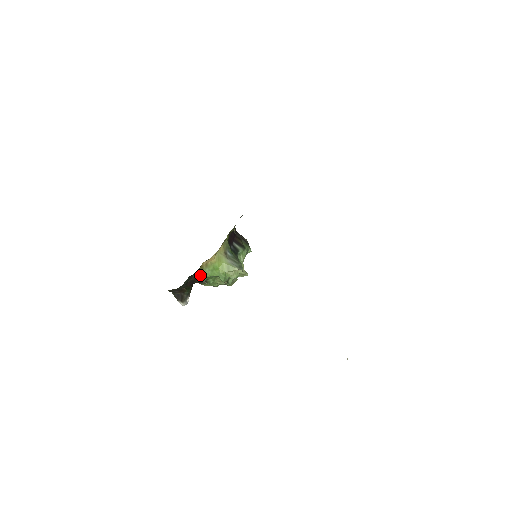
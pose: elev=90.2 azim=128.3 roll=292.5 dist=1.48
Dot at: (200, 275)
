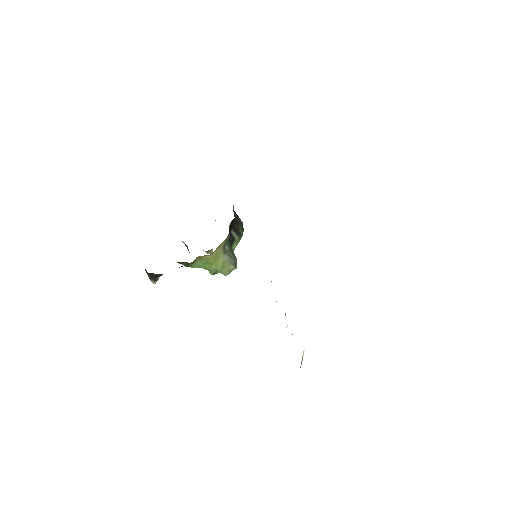
Dot at: (188, 265)
